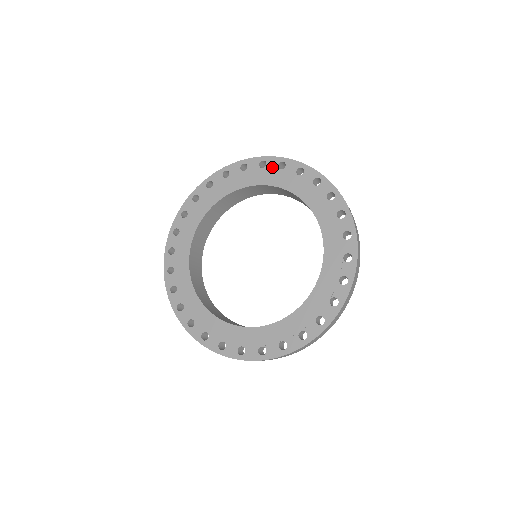
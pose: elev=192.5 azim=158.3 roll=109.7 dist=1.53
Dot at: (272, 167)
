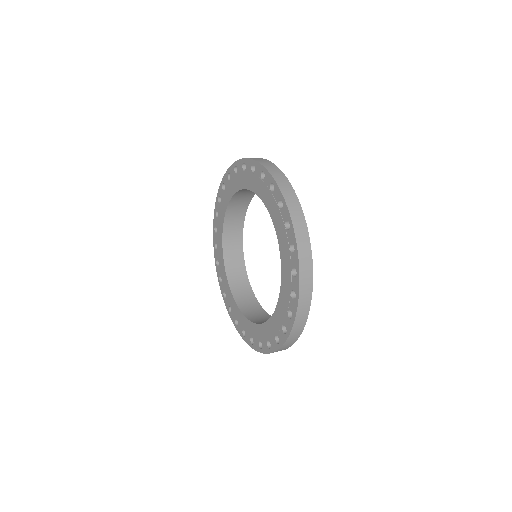
Dot at: (257, 174)
